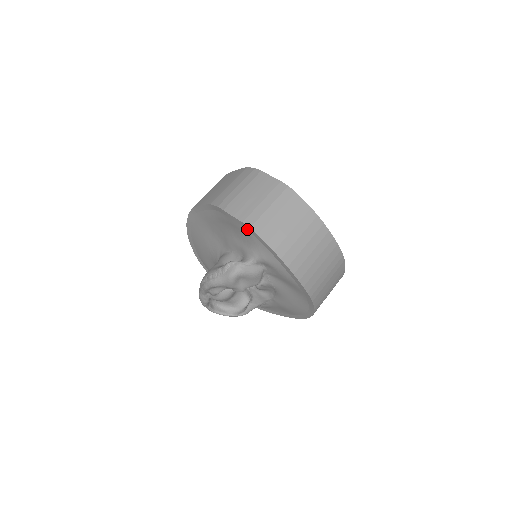
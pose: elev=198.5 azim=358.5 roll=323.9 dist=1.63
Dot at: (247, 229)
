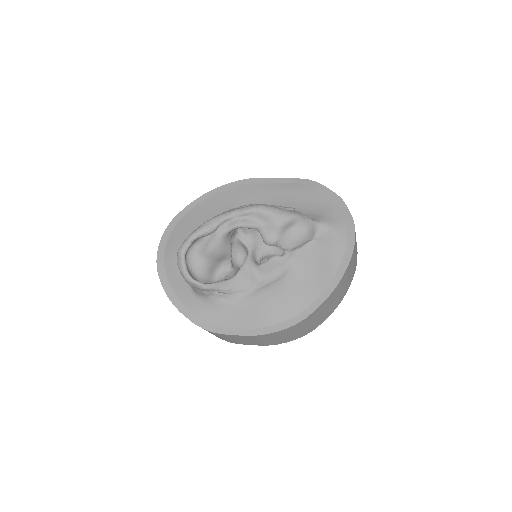
Dot at: (335, 200)
